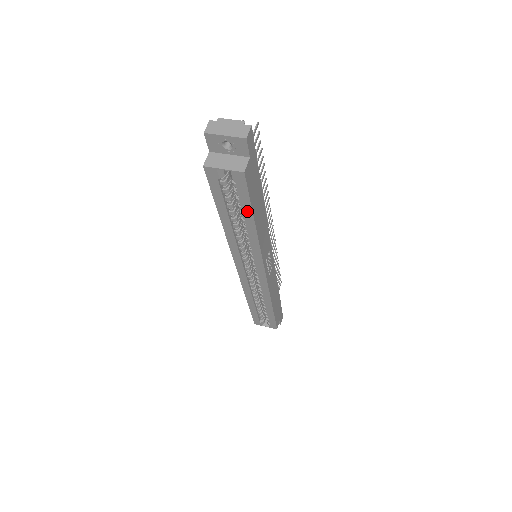
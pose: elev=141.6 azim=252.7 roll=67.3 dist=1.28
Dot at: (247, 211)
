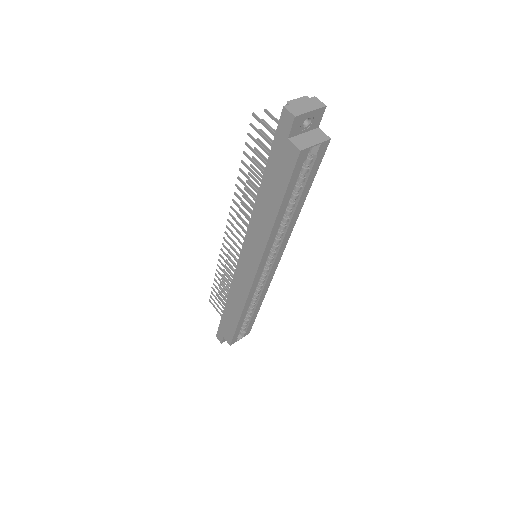
Dot at: (307, 188)
